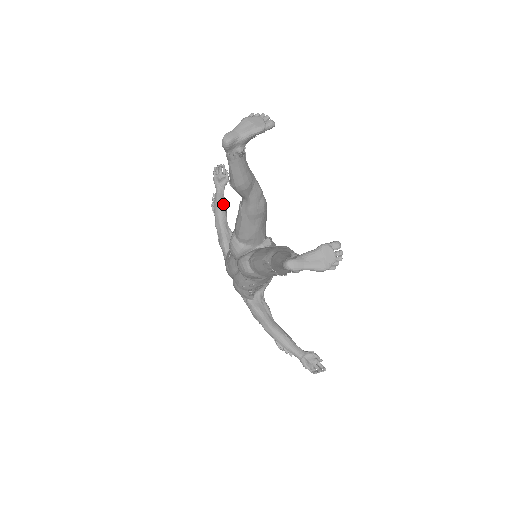
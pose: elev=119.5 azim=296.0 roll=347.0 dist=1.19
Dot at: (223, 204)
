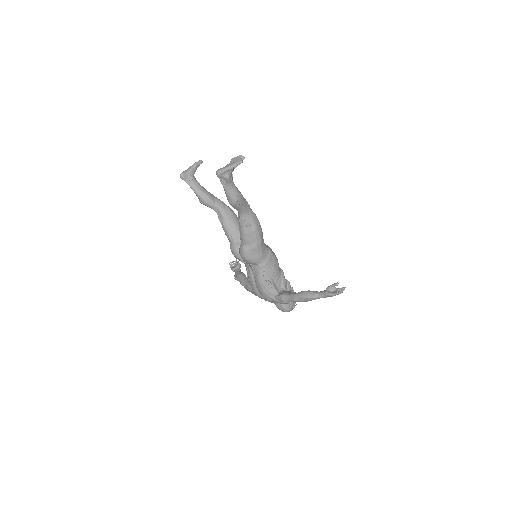
Dot at: (241, 272)
